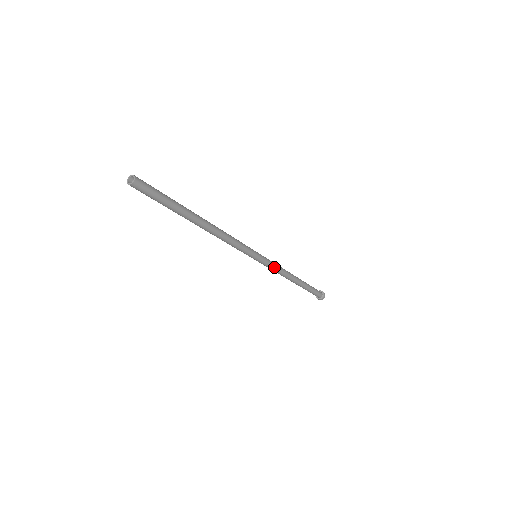
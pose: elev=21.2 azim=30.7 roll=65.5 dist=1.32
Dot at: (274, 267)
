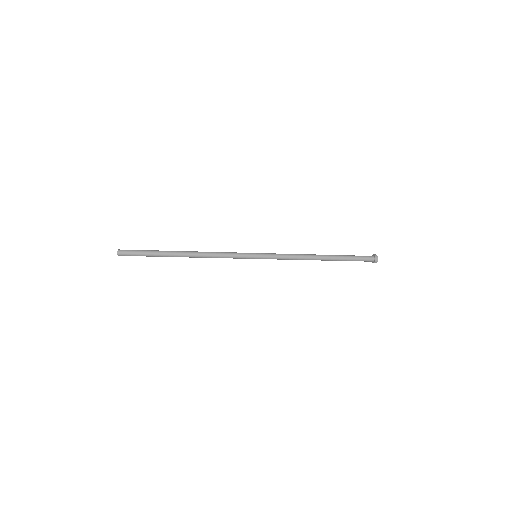
Dot at: (281, 259)
